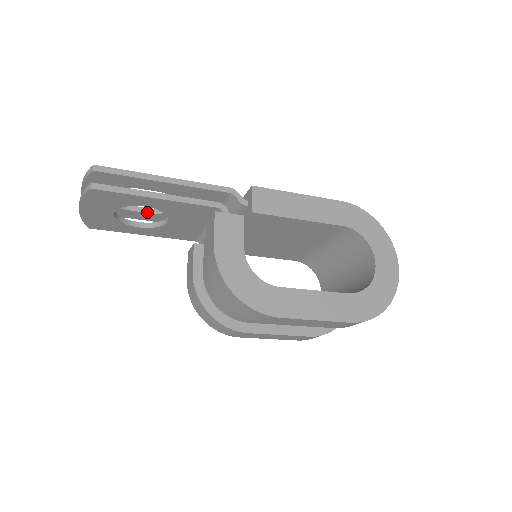
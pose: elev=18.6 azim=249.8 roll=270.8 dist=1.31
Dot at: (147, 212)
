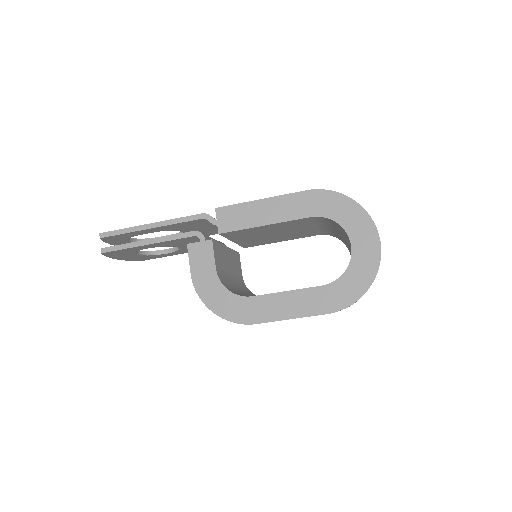
Dot at: occluded
